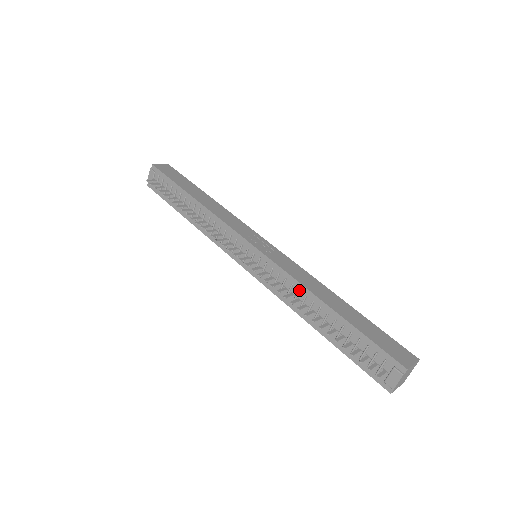
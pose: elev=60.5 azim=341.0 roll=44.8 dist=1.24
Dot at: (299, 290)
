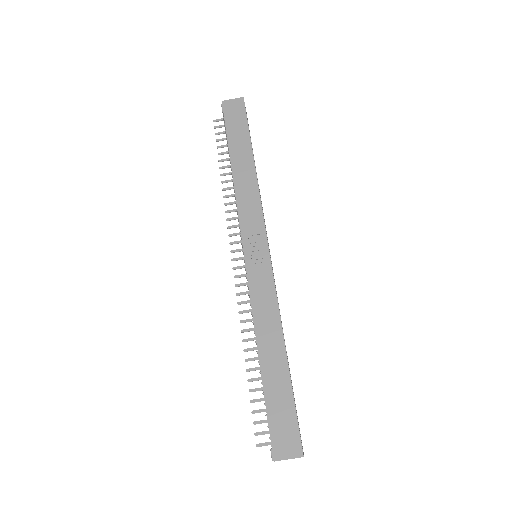
Dot at: (253, 323)
